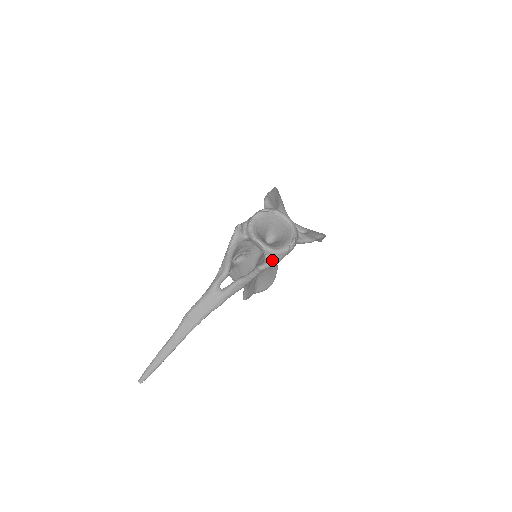
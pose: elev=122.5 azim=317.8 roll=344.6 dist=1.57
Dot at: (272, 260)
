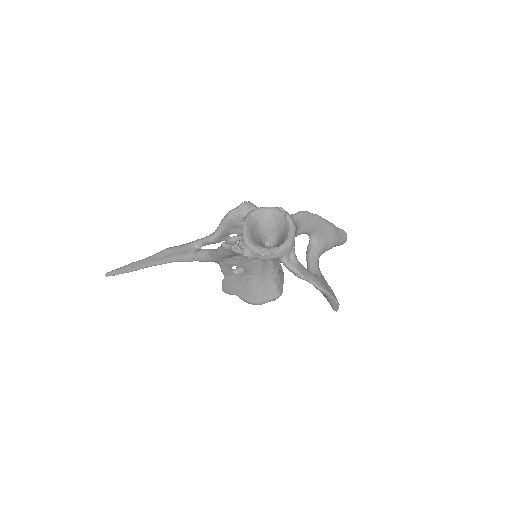
Dot at: (237, 245)
